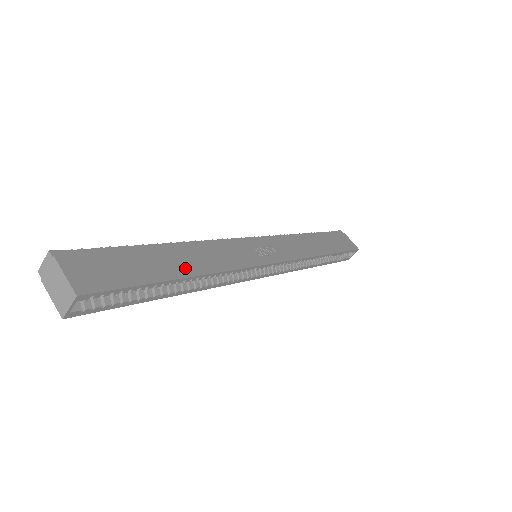
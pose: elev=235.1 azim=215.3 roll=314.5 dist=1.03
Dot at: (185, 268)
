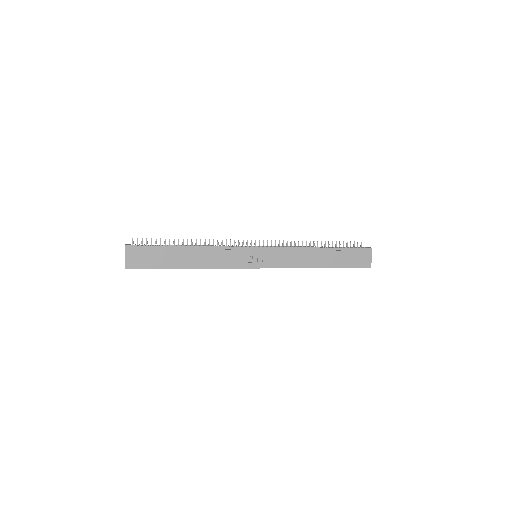
Dot at: (187, 263)
